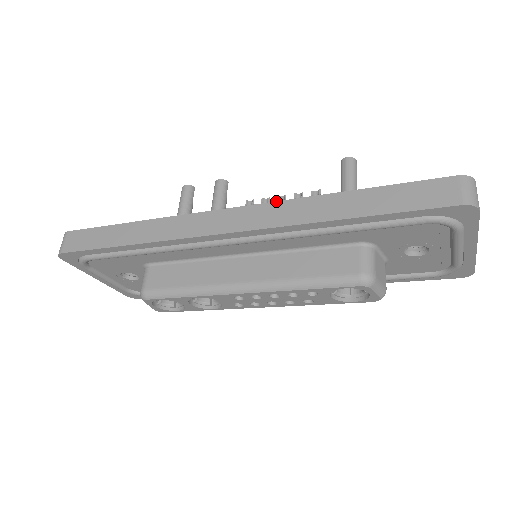
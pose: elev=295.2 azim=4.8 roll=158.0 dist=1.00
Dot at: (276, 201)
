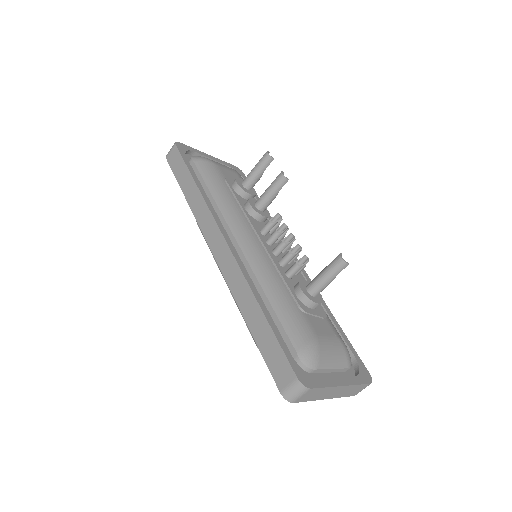
Dot at: (239, 266)
